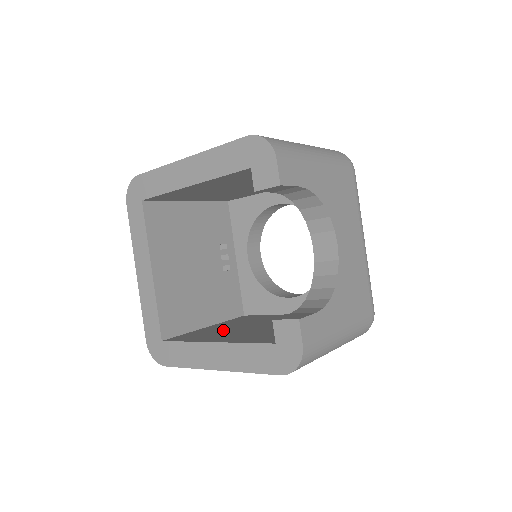
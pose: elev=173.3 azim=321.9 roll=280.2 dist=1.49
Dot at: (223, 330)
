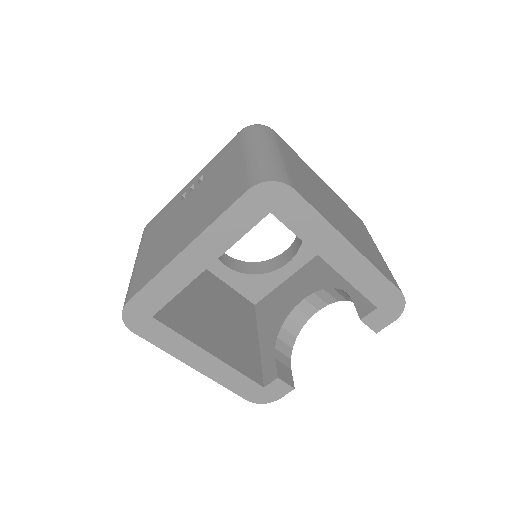
Dot at: (191, 306)
